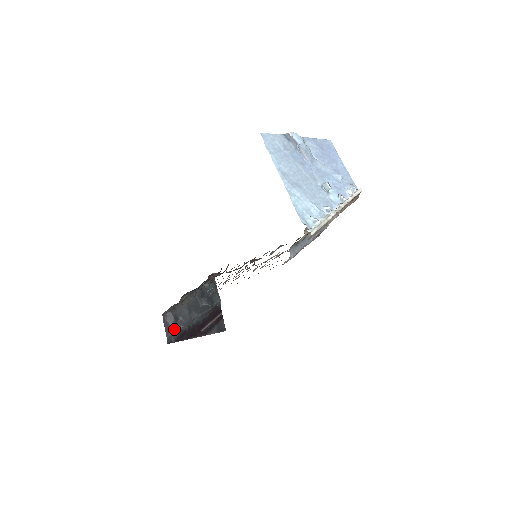
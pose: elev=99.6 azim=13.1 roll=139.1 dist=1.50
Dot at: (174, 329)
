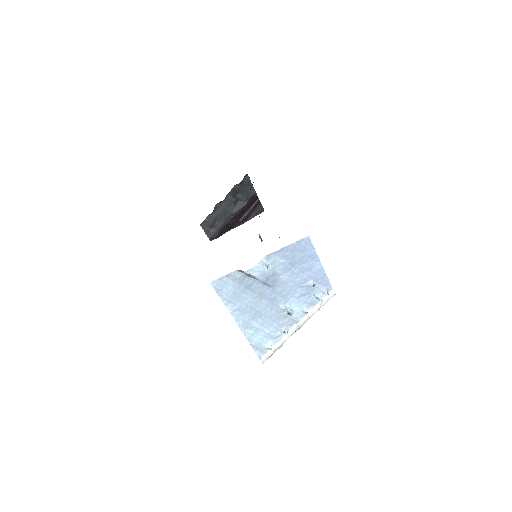
Dot at: (213, 230)
